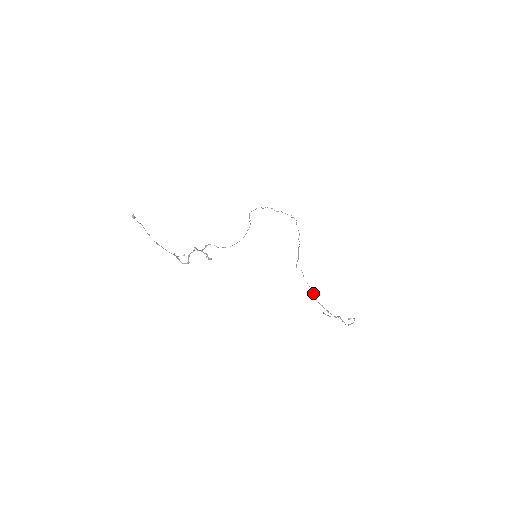
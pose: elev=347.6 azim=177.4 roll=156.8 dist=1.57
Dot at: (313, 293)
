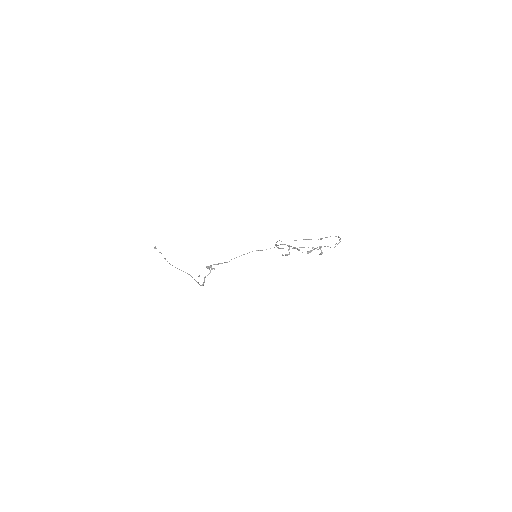
Dot at: occluded
